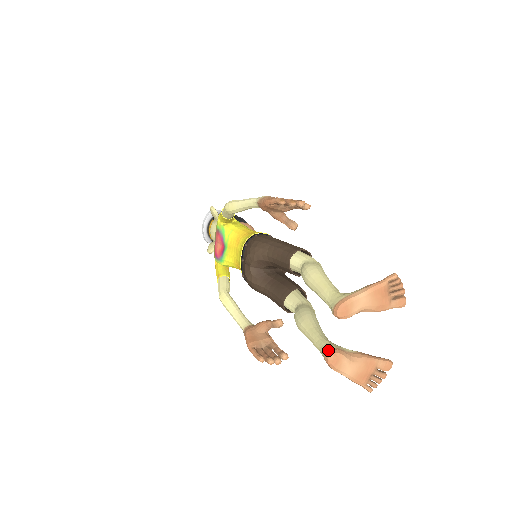
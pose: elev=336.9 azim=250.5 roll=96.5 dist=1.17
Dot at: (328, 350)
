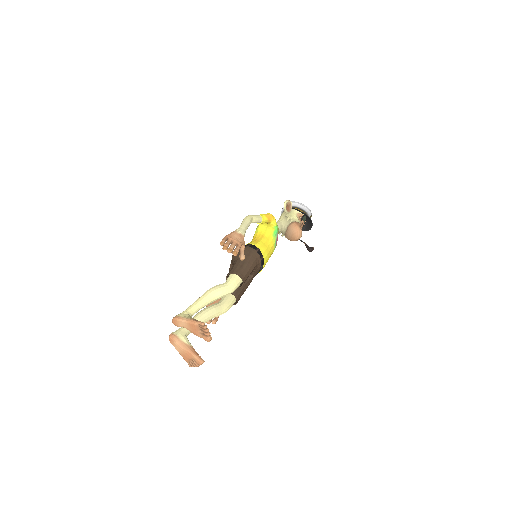
Dot at: (172, 333)
